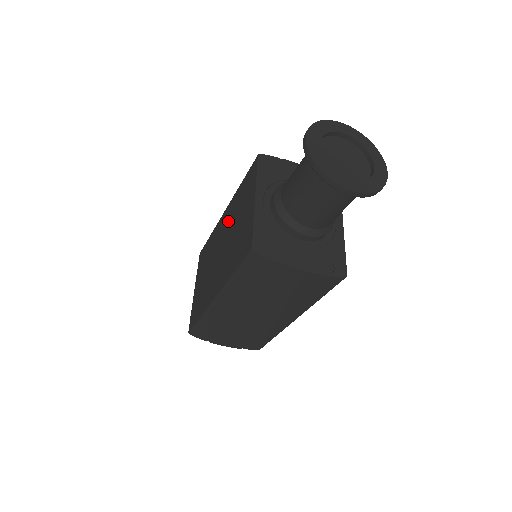
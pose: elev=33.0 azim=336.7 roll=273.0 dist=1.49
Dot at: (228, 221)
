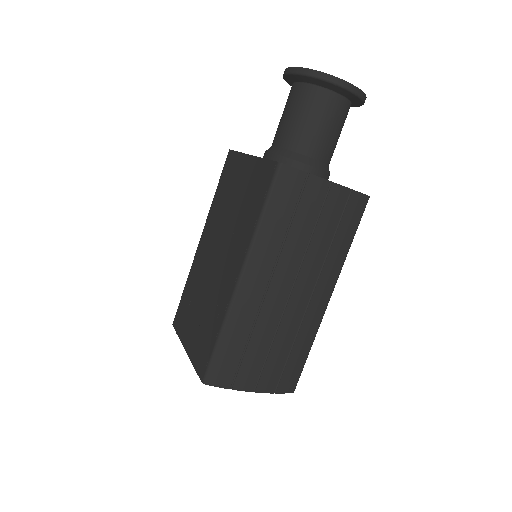
Dot at: (214, 229)
